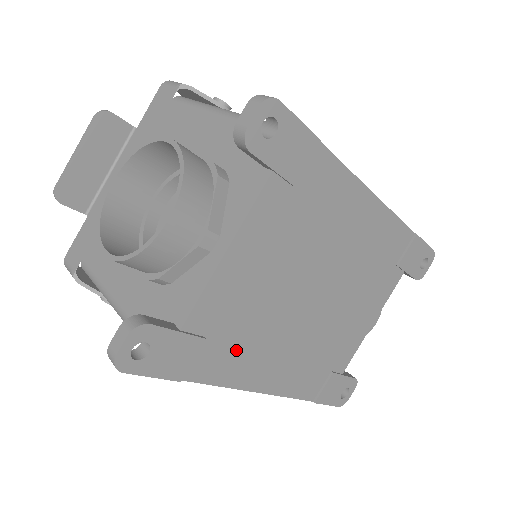
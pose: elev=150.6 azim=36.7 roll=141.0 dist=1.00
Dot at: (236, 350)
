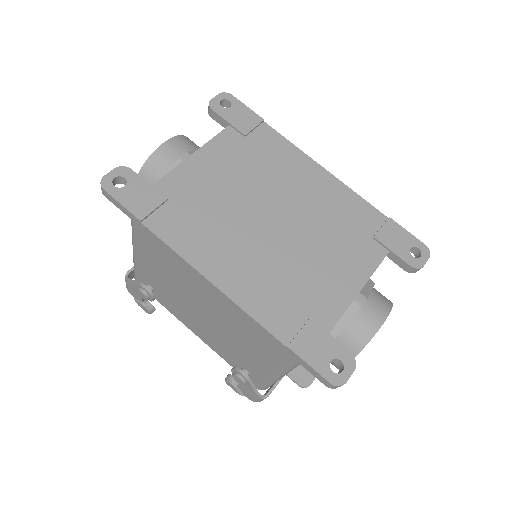
Dot at: (193, 227)
